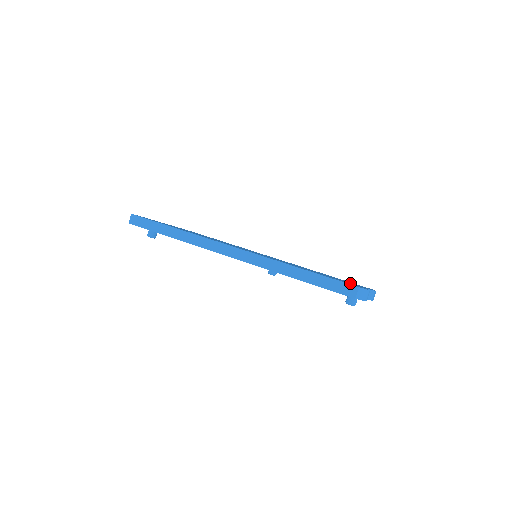
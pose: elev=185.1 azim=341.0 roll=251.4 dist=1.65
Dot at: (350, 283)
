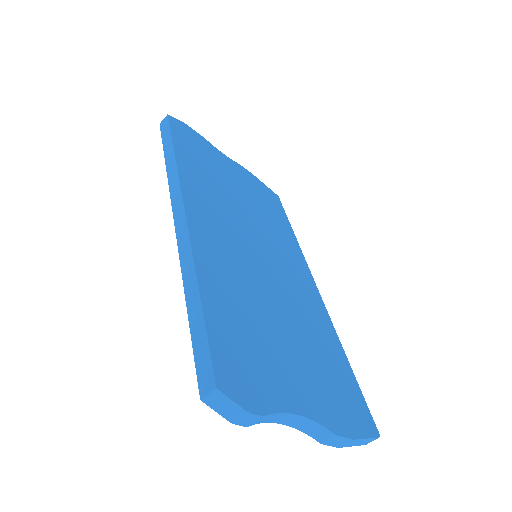
Dot at: (283, 383)
